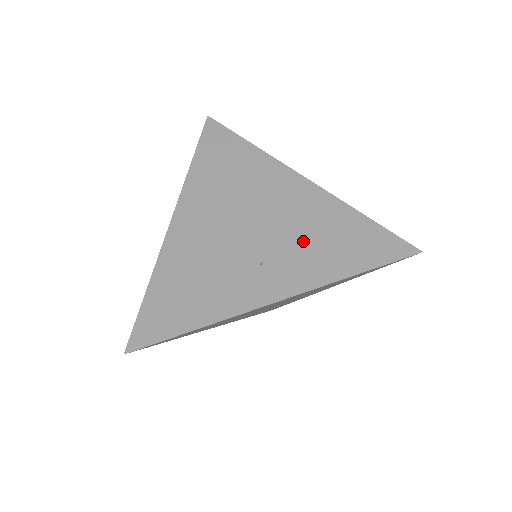
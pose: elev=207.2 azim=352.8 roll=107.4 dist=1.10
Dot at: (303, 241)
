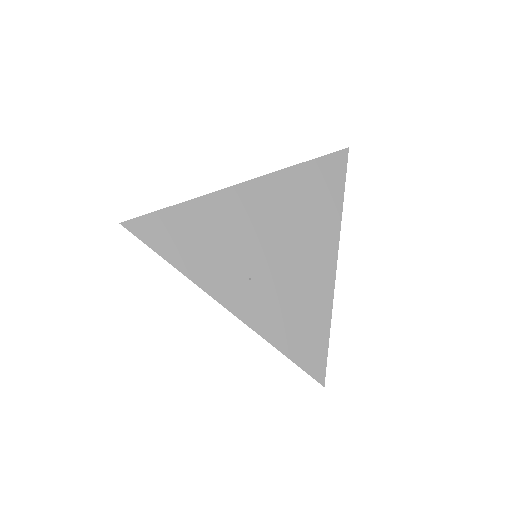
Dot at: (285, 298)
